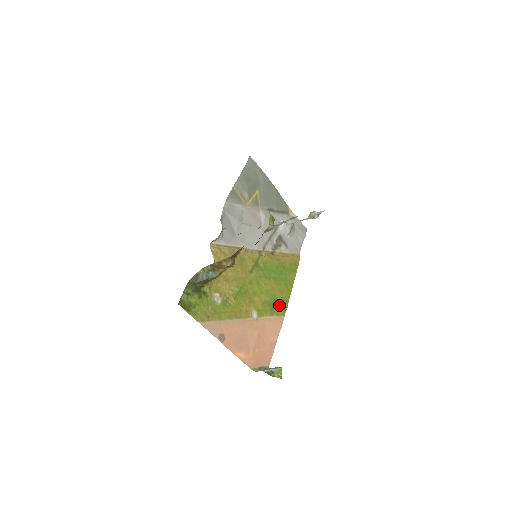
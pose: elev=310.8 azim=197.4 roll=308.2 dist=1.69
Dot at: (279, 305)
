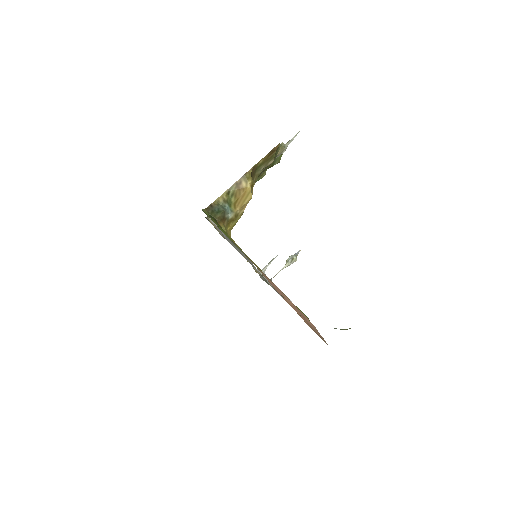
Dot at: occluded
